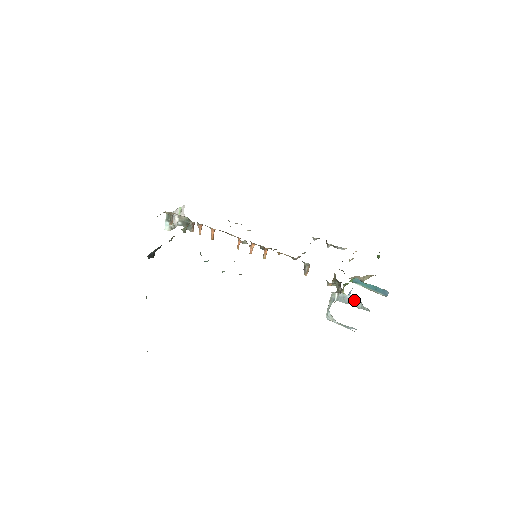
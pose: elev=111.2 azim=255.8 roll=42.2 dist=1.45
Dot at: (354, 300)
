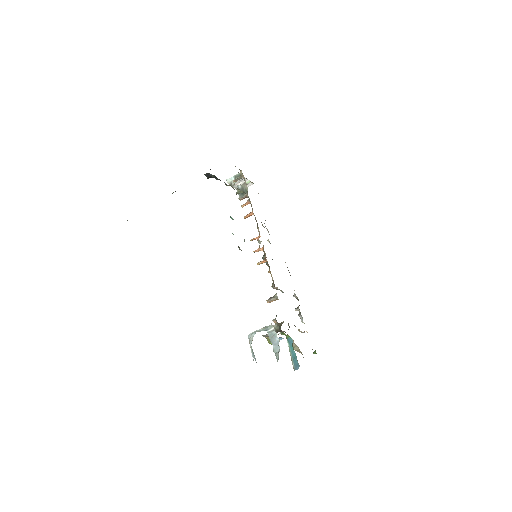
Dot at: (278, 344)
